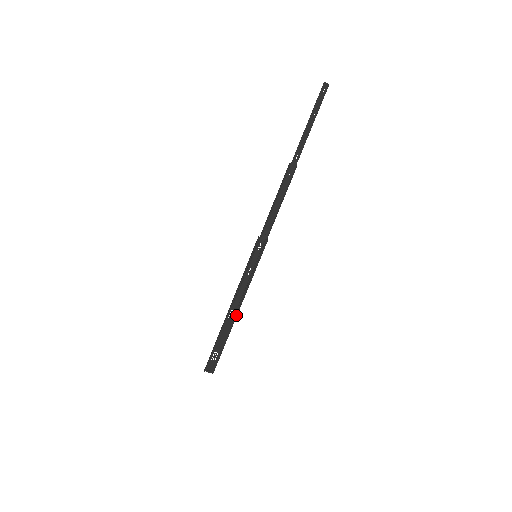
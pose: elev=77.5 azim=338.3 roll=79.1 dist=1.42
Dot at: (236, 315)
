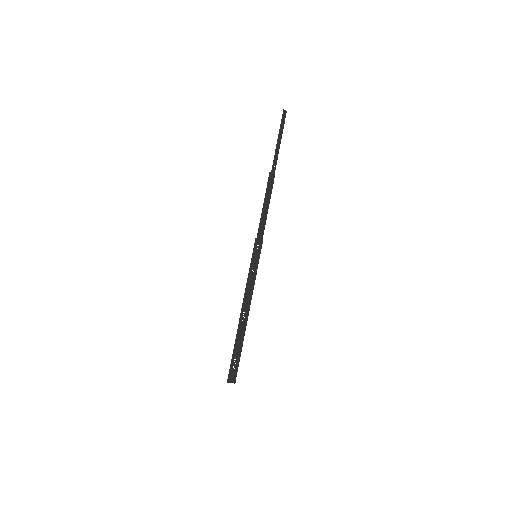
Dot at: (247, 316)
